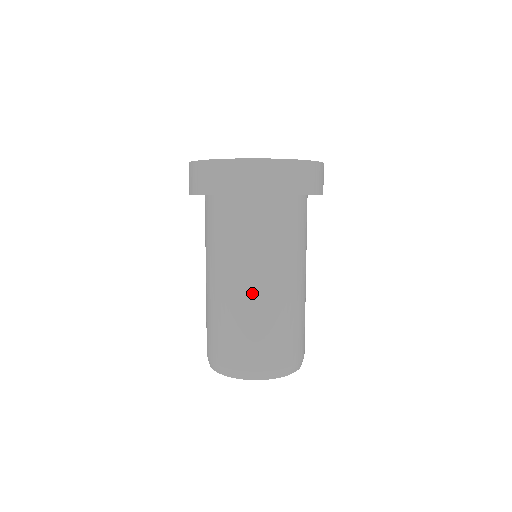
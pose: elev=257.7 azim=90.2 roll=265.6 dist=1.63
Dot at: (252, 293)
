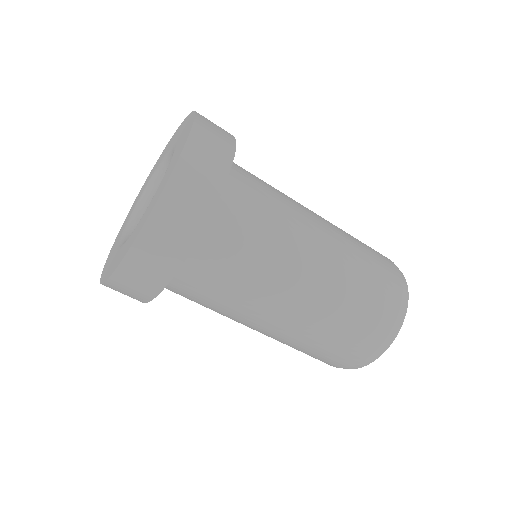
Dot at: (275, 329)
